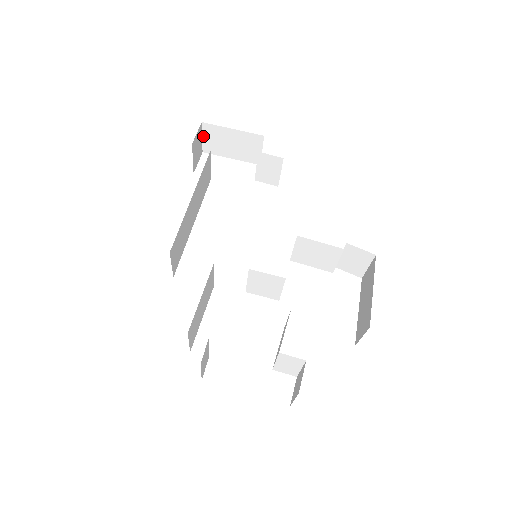
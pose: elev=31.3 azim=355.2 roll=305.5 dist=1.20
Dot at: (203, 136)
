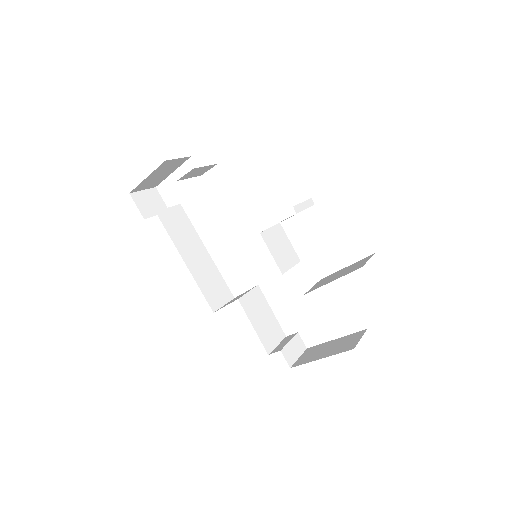
Dot at: (142, 190)
